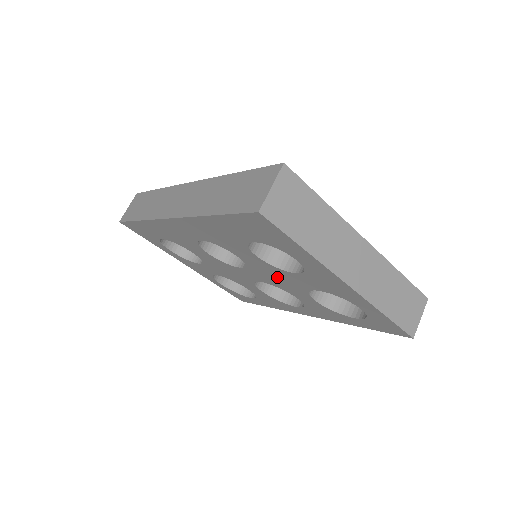
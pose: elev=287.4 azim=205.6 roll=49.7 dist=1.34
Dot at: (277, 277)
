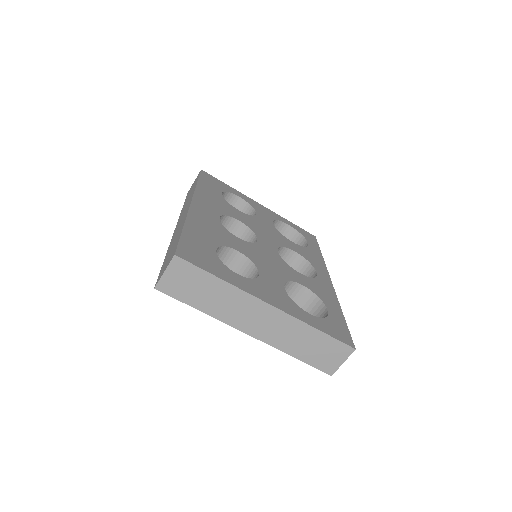
Dot at: occluded
